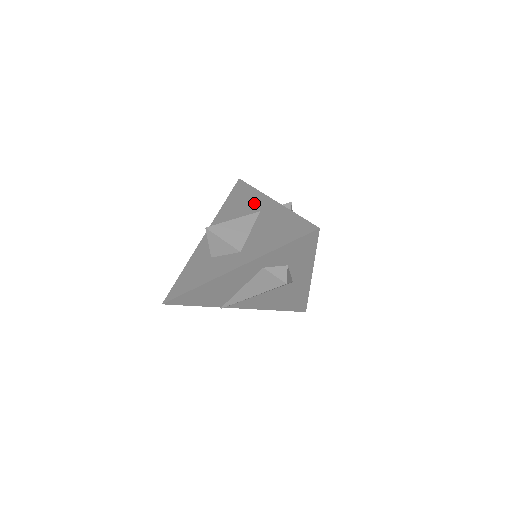
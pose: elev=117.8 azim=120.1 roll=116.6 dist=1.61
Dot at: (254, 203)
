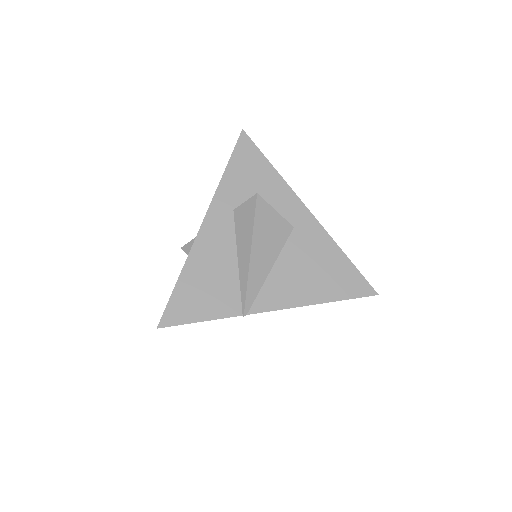
Dot at: occluded
